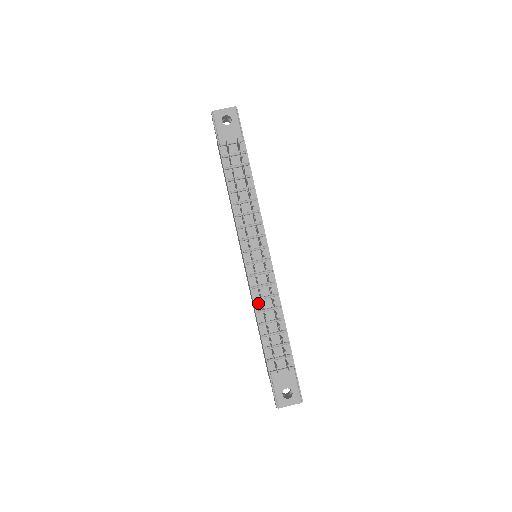
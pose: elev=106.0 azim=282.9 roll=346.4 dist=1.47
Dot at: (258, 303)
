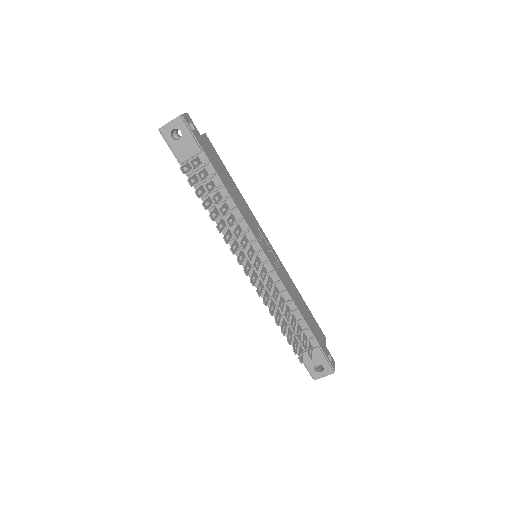
Dot at: (269, 302)
